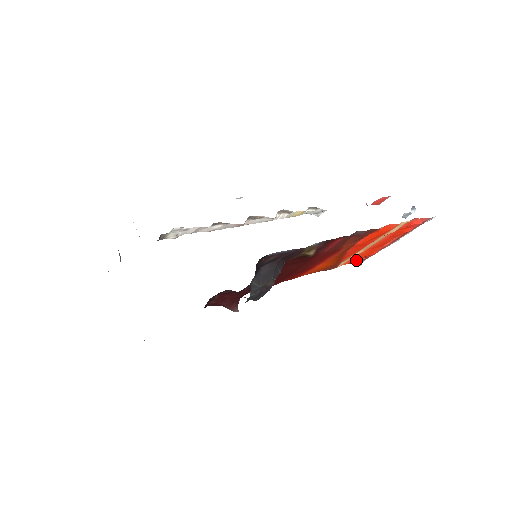
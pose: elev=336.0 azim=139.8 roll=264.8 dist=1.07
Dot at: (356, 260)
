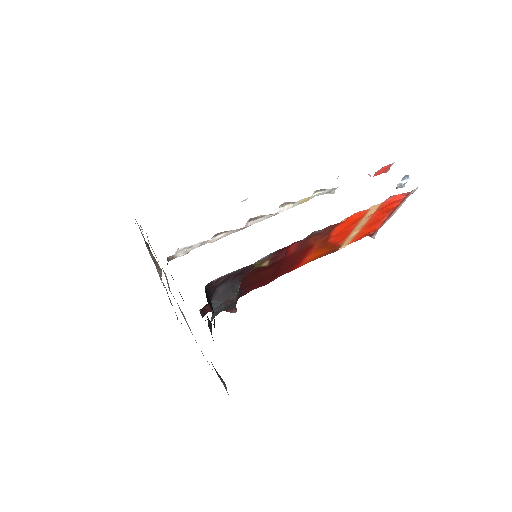
Dot at: (363, 236)
